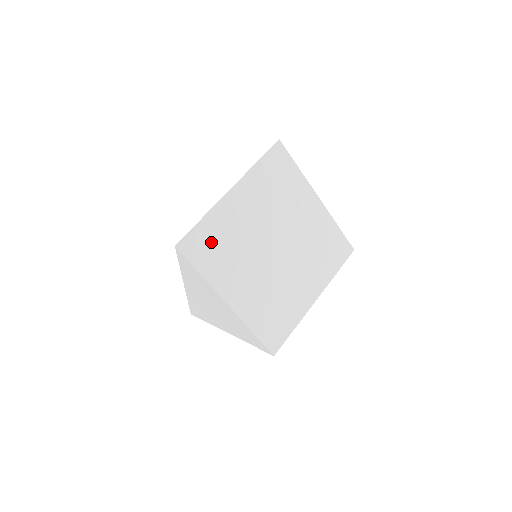
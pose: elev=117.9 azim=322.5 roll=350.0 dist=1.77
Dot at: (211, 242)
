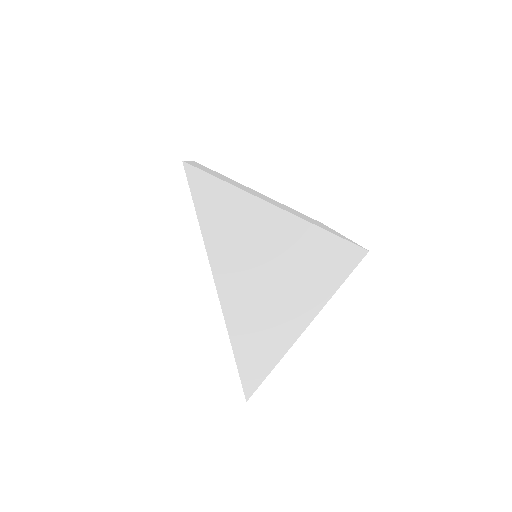
Dot at: occluded
